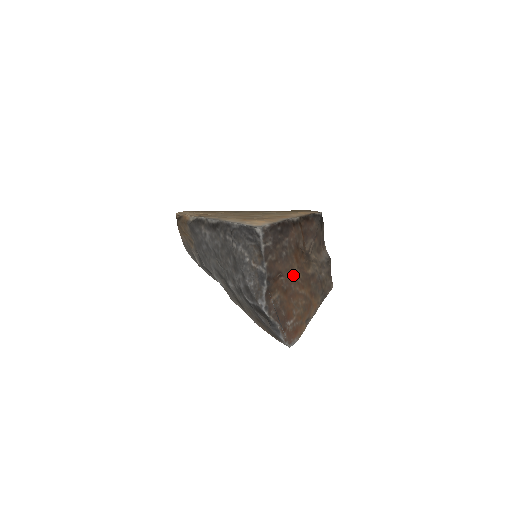
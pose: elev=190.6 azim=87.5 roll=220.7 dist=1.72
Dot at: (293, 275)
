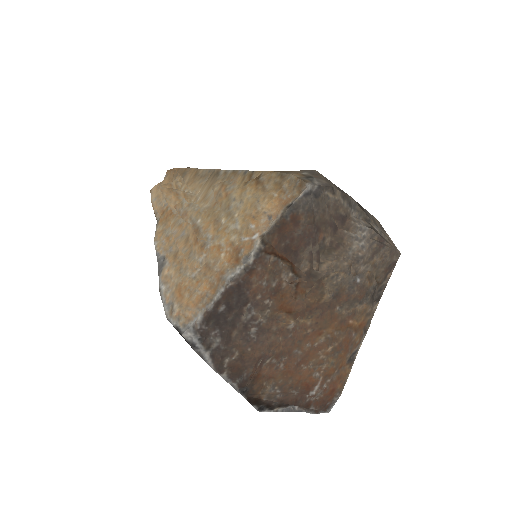
Dot at: (289, 337)
